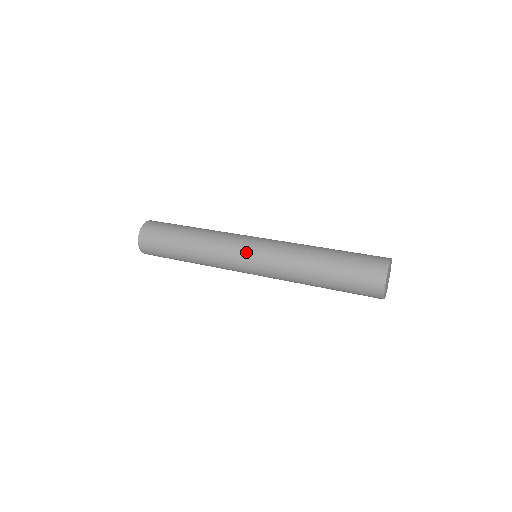
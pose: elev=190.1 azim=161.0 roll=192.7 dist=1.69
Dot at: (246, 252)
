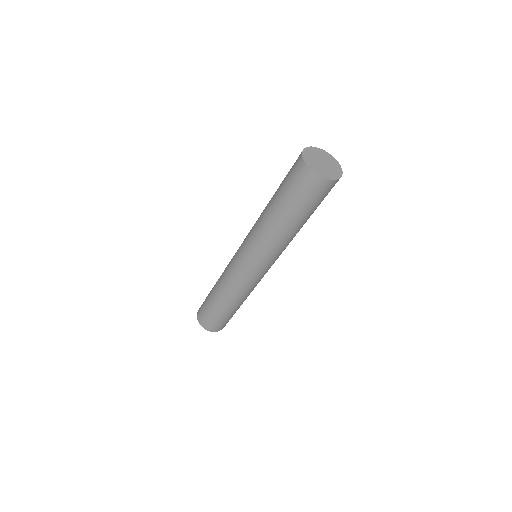
Dot at: (238, 250)
